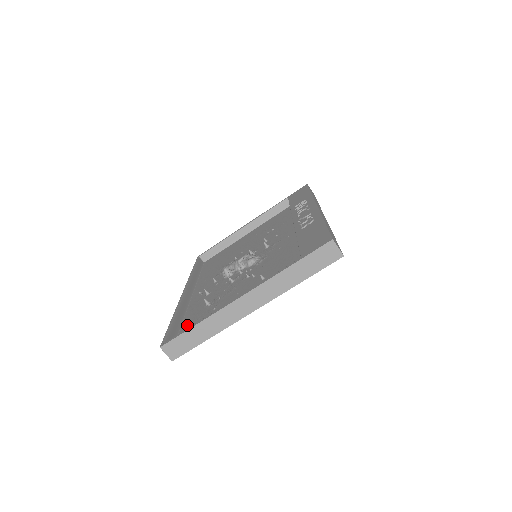
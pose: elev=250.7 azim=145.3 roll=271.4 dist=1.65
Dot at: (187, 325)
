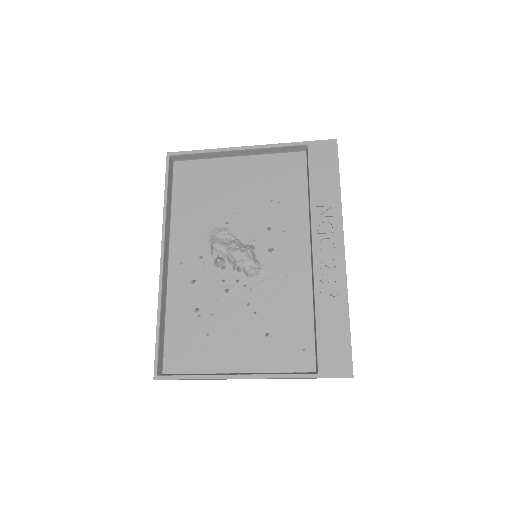
Dot at: (174, 335)
